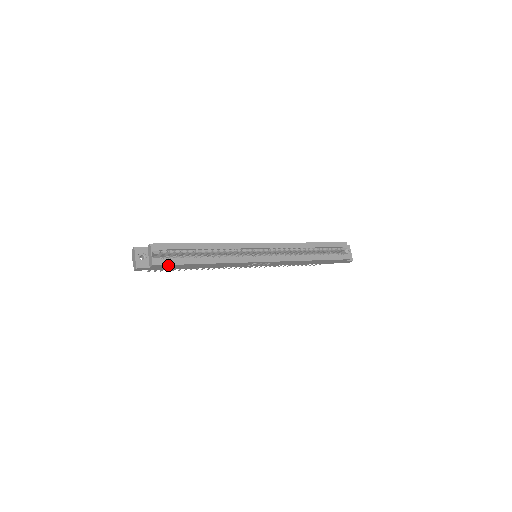
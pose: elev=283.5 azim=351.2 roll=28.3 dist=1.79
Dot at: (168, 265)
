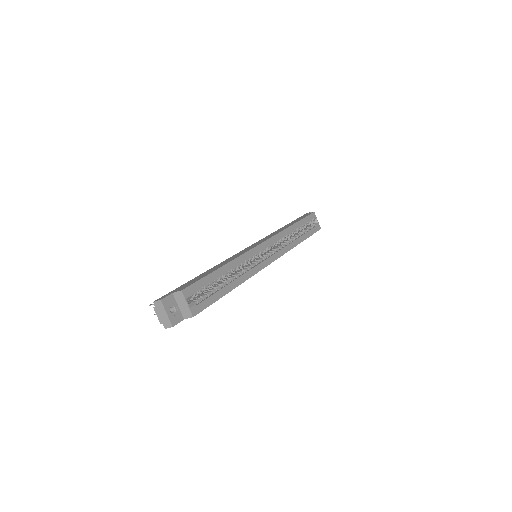
Dot at: (204, 308)
